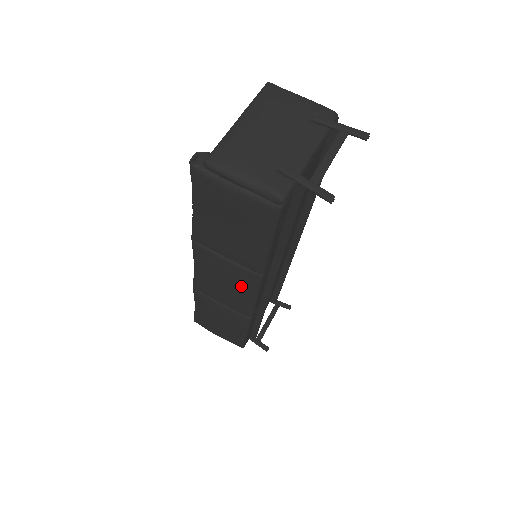
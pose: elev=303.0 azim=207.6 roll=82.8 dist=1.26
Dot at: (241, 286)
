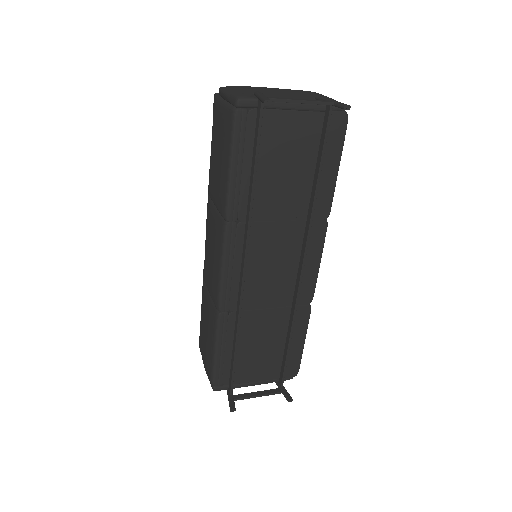
Dot at: (216, 247)
